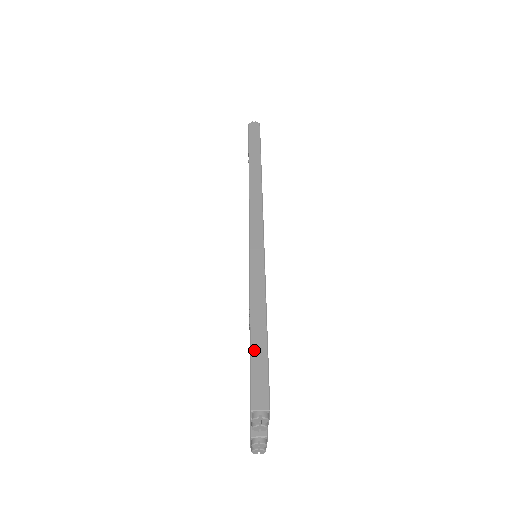
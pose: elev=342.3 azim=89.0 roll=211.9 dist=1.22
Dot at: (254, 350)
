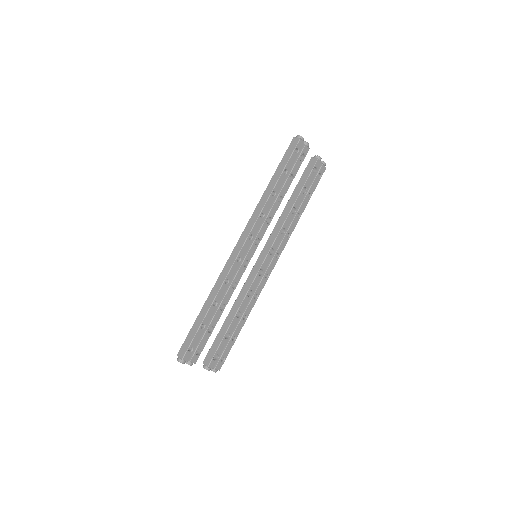
Dot at: (194, 326)
